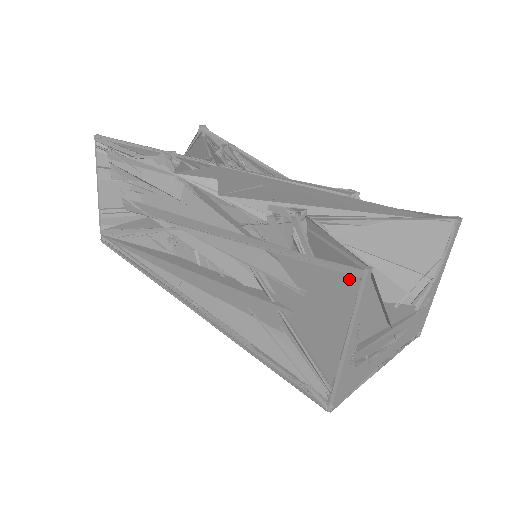
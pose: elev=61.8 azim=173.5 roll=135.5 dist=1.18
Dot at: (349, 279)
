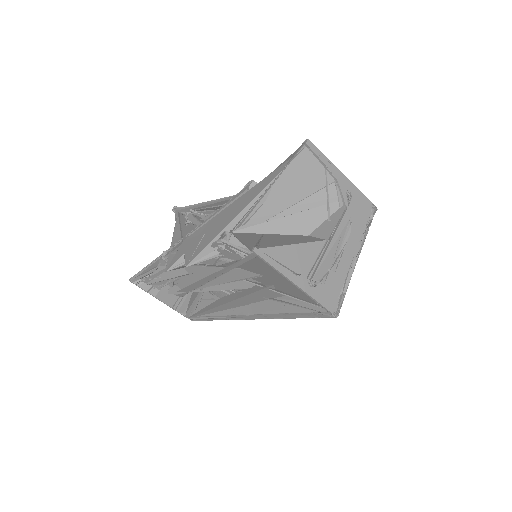
Dot at: (257, 259)
